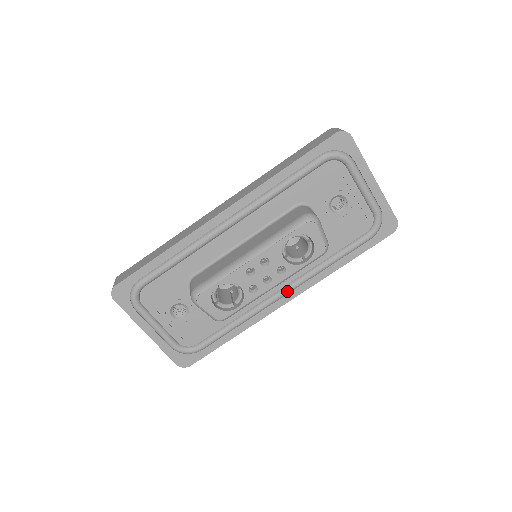
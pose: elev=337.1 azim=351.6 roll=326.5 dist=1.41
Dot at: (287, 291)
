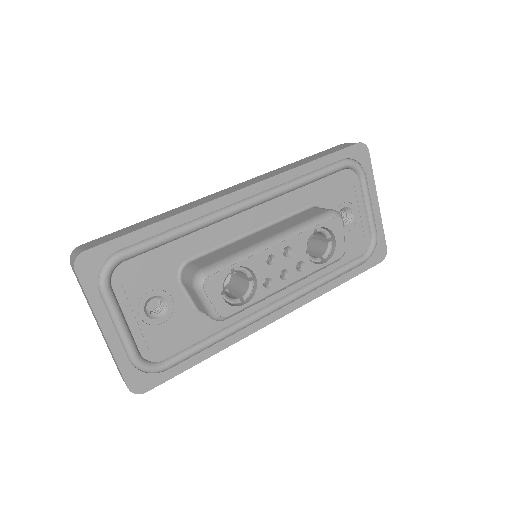
Dot at: (281, 304)
